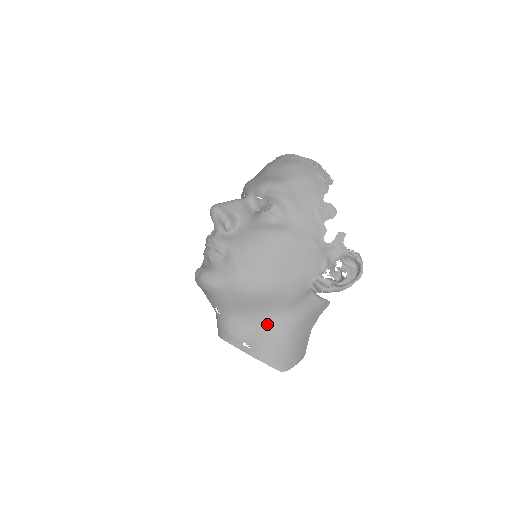
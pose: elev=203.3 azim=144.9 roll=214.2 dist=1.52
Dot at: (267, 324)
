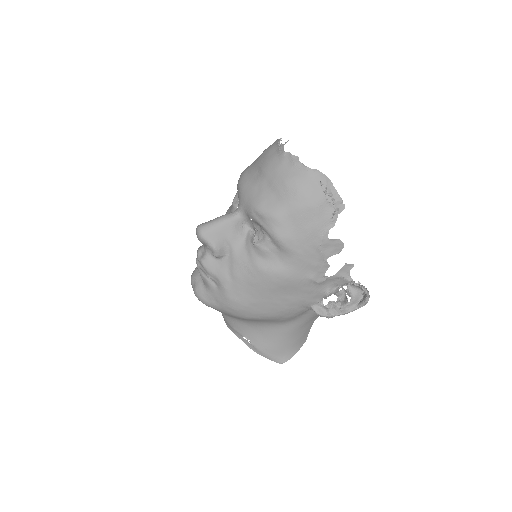
Dot at: (266, 329)
